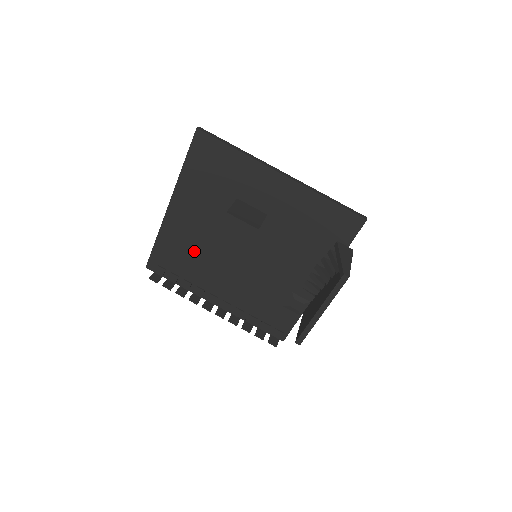
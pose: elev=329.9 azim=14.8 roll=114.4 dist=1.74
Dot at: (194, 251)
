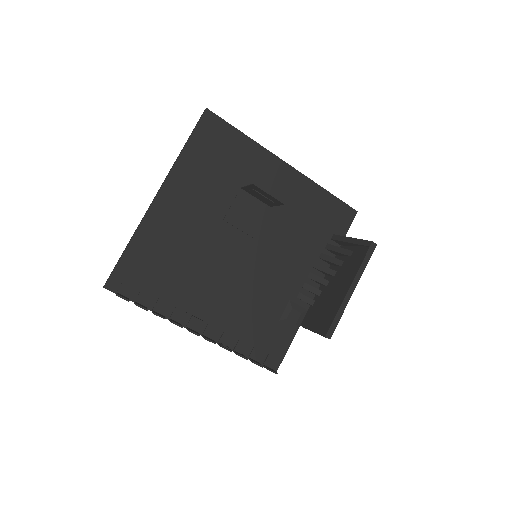
Dot at: (180, 256)
